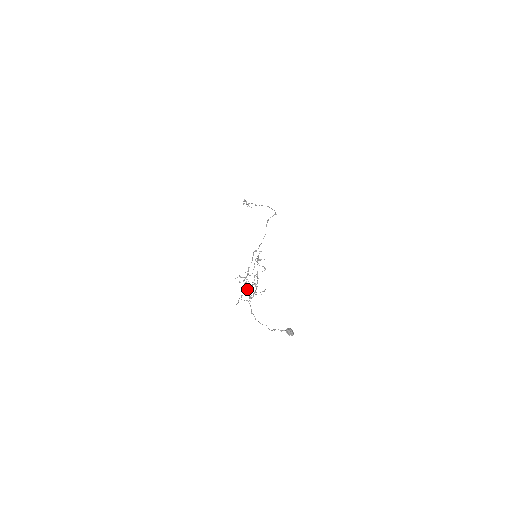
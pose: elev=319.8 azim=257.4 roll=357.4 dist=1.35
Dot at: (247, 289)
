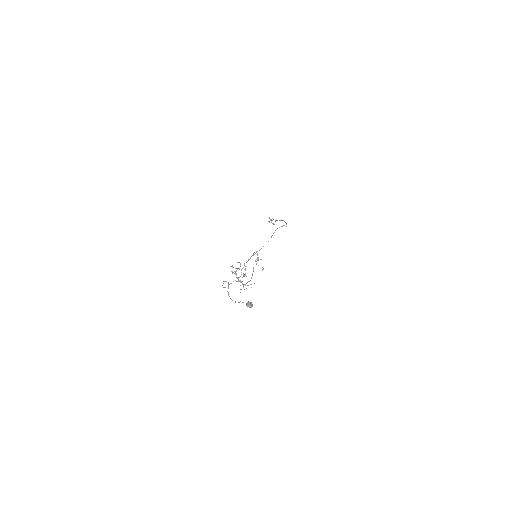
Dot at: (238, 280)
